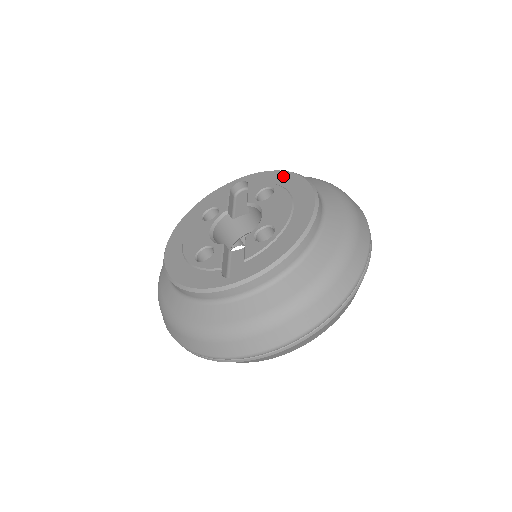
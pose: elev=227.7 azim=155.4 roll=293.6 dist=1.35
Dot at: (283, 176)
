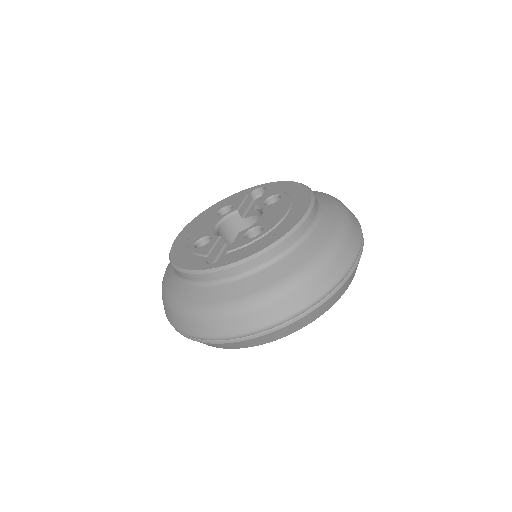
Dot at: (295, 187)
